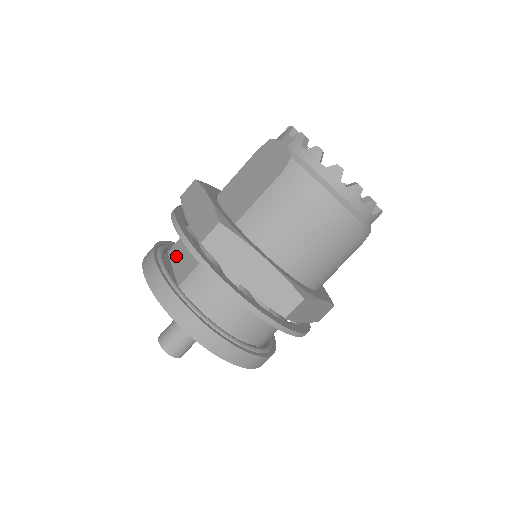
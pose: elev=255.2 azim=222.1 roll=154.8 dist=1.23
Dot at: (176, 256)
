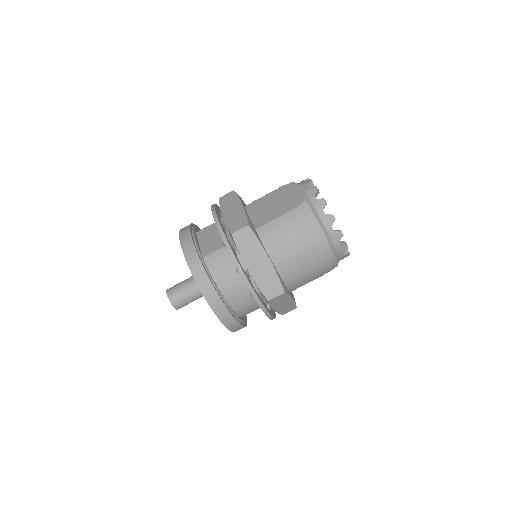
Dot at: (203, 237)
